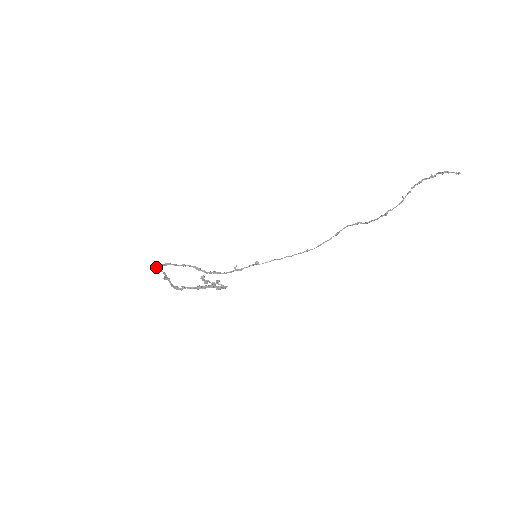
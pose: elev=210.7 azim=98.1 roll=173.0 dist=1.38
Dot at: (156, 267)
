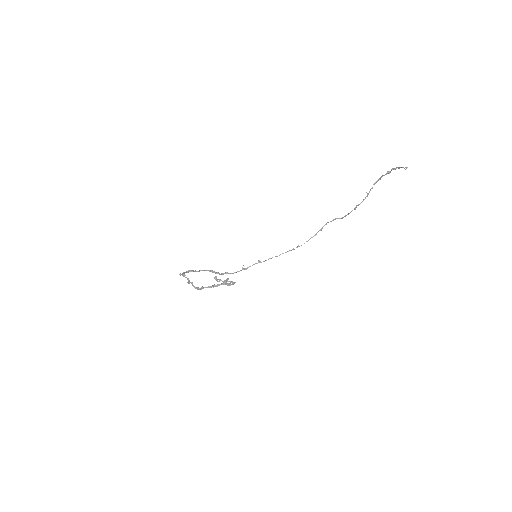
Dot at: (181, 274)
